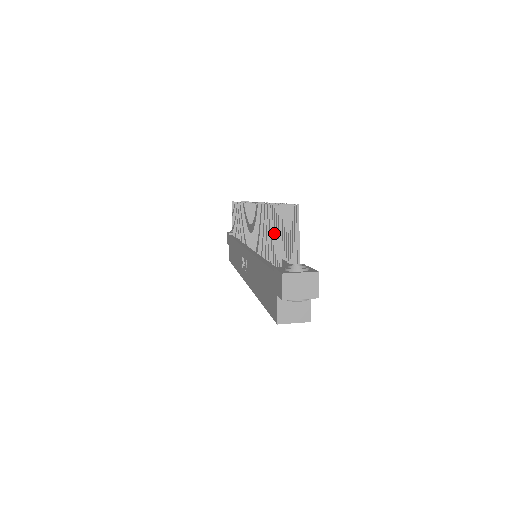
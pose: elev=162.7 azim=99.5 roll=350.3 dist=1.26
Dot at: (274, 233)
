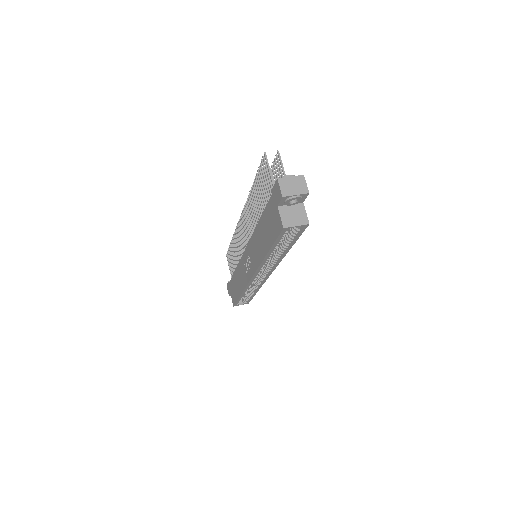
Dot at: (265, 182)
